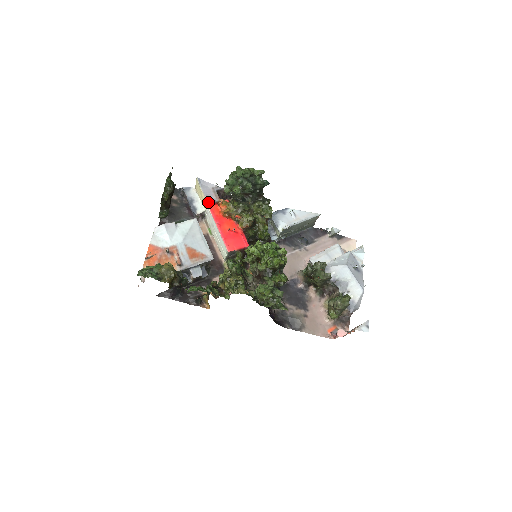
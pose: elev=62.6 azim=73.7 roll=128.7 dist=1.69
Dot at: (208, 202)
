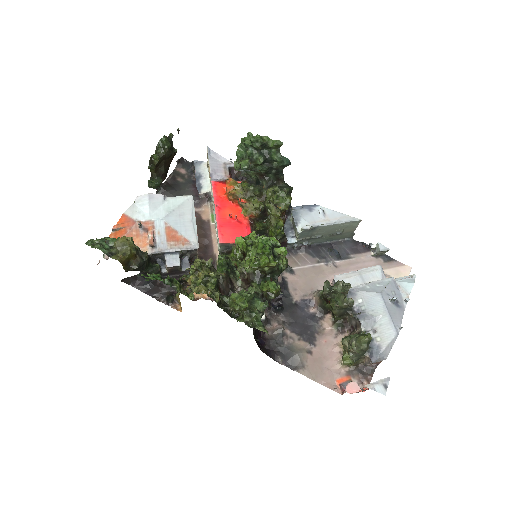
Dot at: (213, 178)
